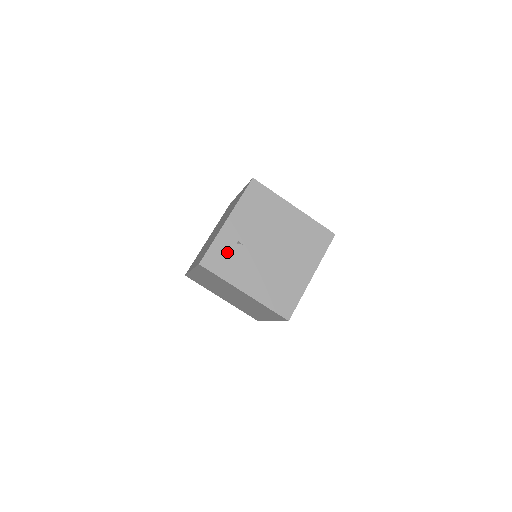
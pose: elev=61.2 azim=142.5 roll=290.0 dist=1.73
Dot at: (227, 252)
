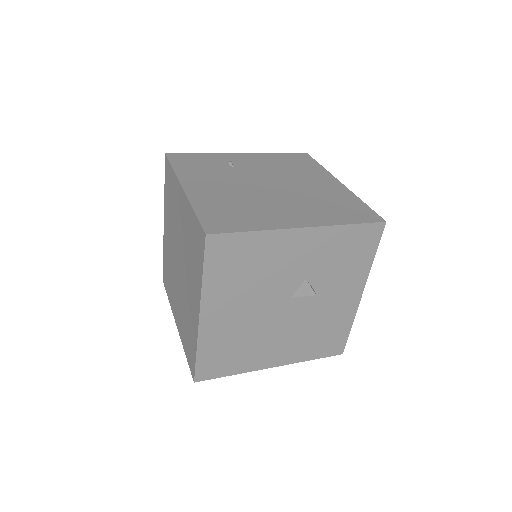
Dot at: (209, 163)
